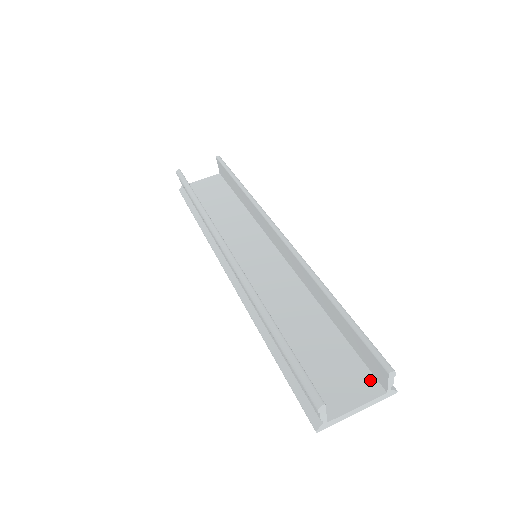
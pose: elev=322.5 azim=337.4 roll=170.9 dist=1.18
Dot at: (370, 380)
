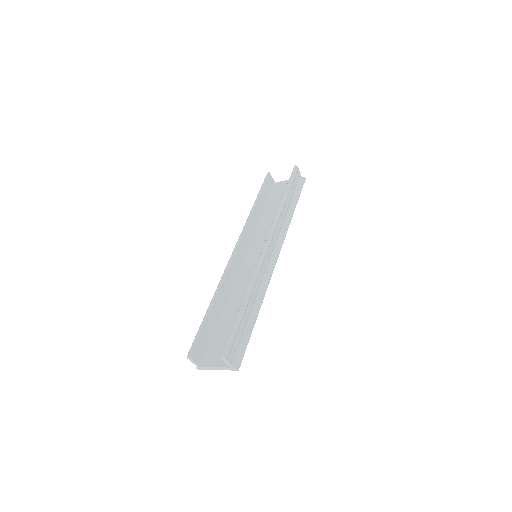
Dot at: occluded
